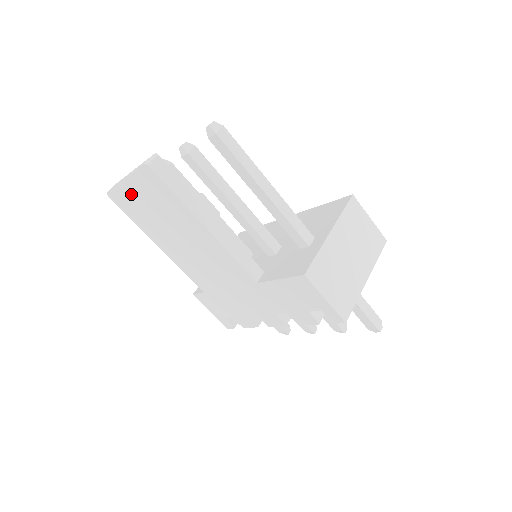
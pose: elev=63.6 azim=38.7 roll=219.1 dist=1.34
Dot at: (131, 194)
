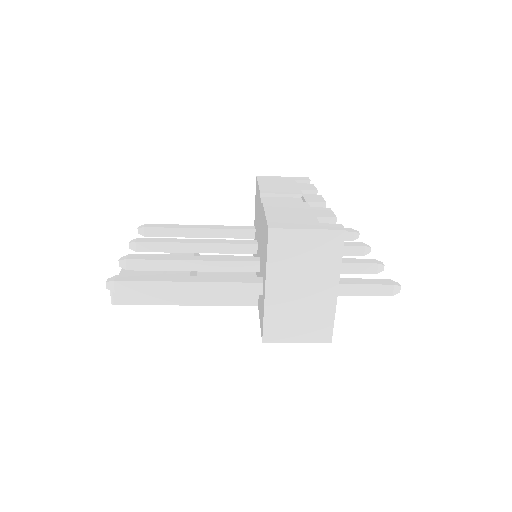
Dot at: occluded
